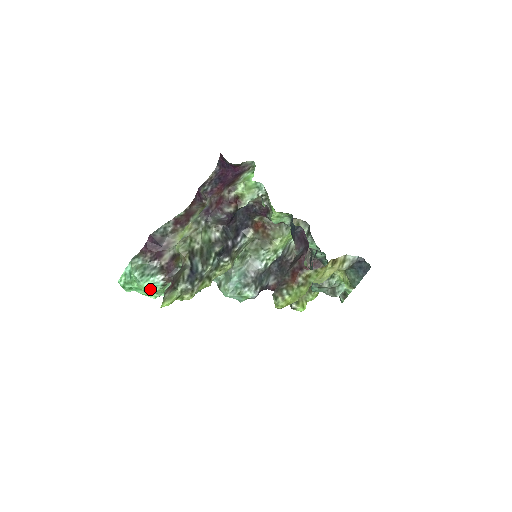
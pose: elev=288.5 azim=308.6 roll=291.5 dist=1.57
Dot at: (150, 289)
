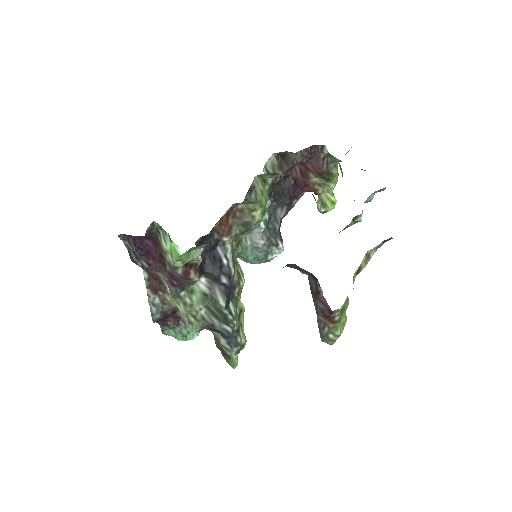
Dot at: occluded
